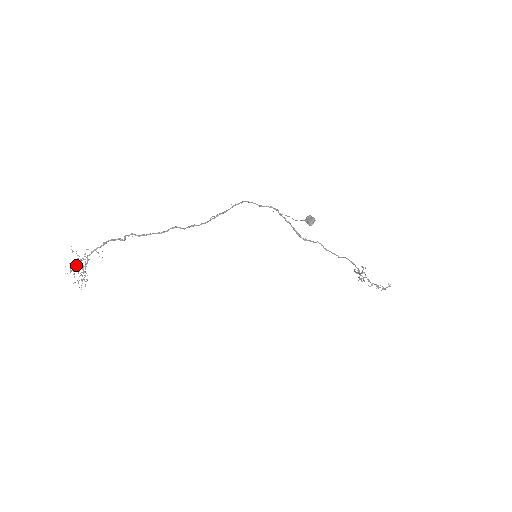
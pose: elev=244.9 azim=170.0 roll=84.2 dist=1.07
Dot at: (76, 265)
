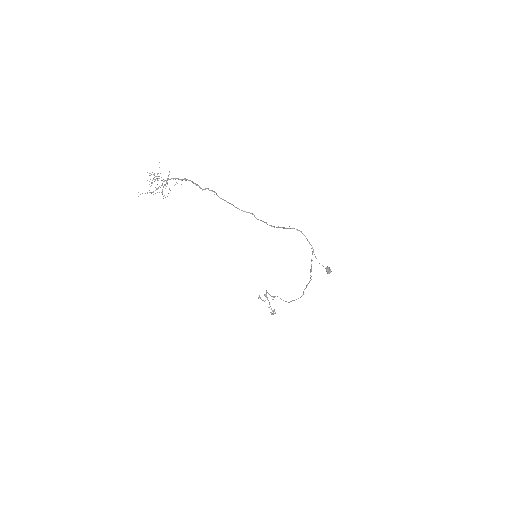
Dot at: (155, 179)
